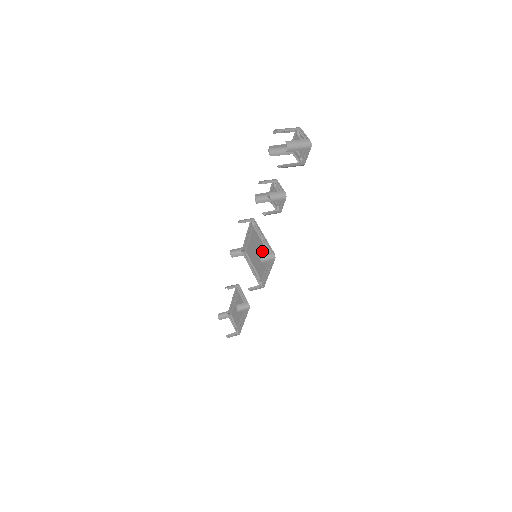
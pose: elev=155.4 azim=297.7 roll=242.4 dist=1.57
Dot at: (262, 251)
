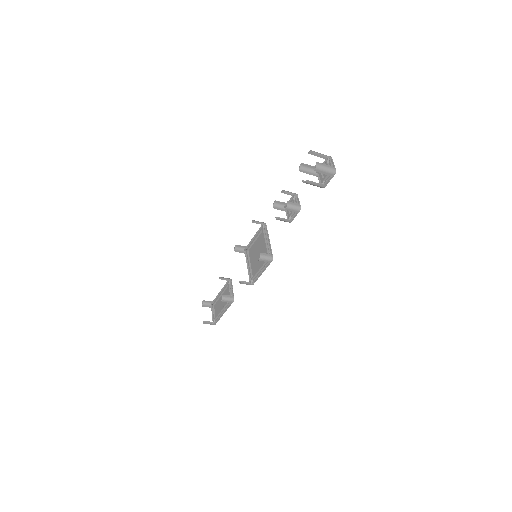
Dot at: occluded
